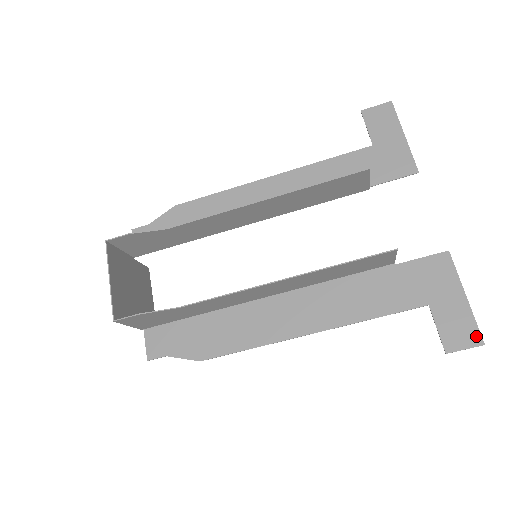
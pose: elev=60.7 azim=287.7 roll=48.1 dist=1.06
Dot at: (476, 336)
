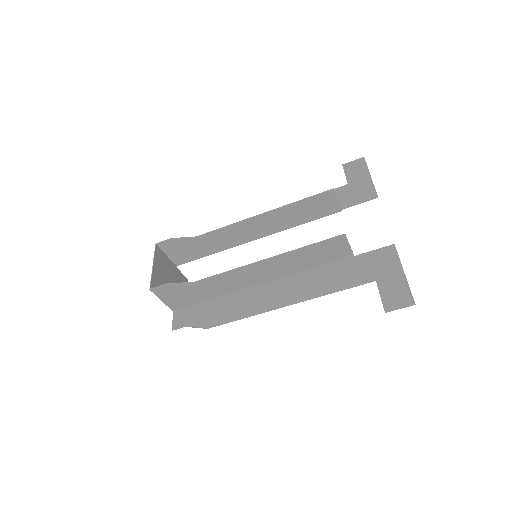
Dot at: (409, 299)
